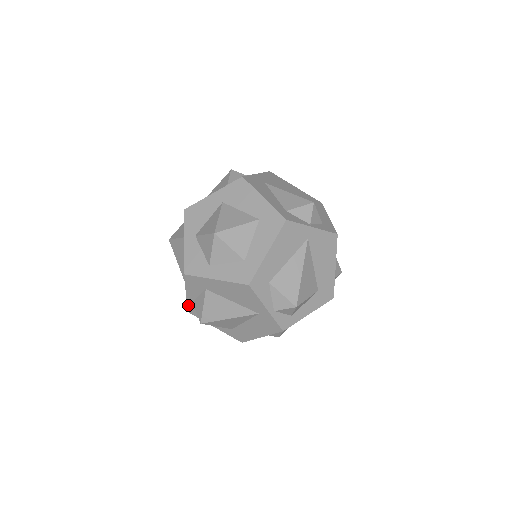
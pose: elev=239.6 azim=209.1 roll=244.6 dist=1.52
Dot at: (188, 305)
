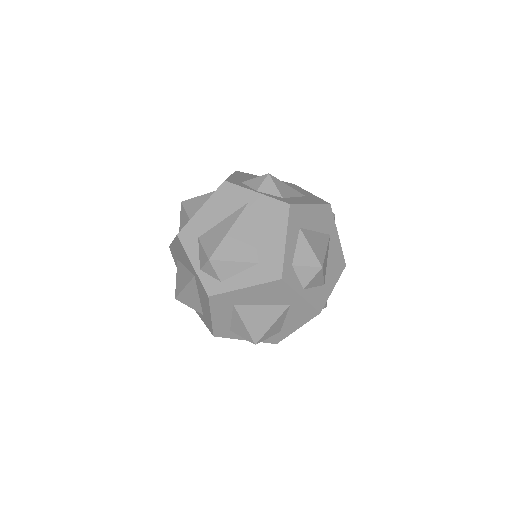
Dot at: occluded
